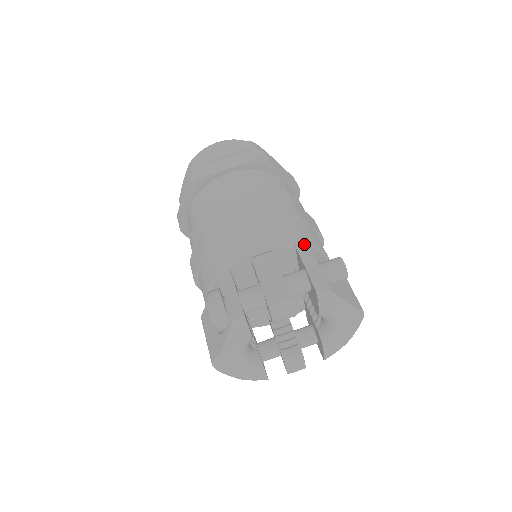
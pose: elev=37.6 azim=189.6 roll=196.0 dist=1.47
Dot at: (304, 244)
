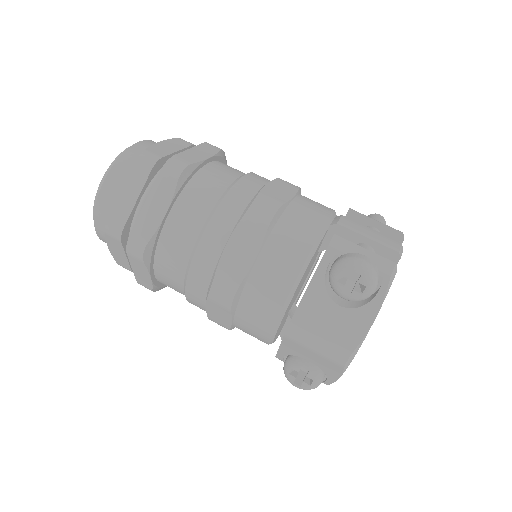
Dot at: occluded
